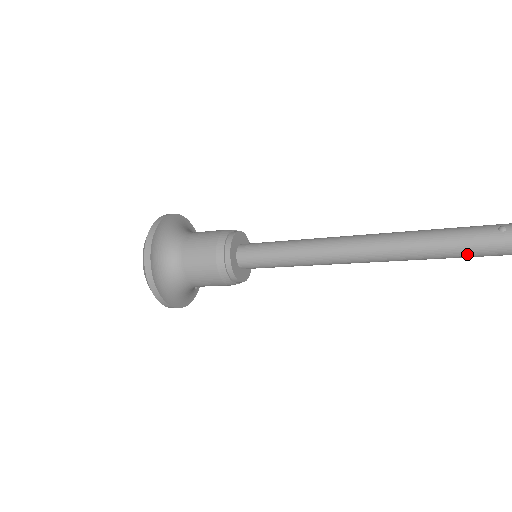
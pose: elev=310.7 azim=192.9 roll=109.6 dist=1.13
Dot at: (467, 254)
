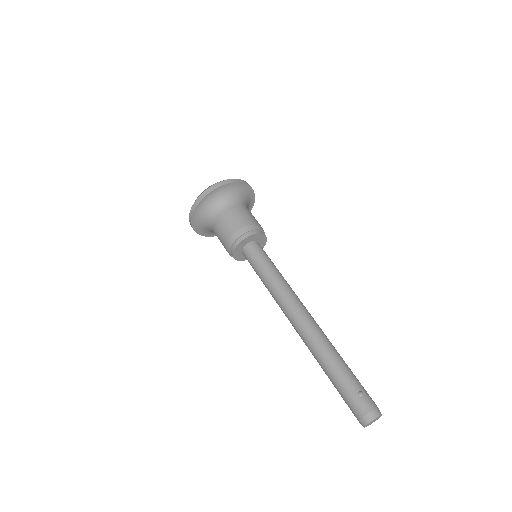
Dot at: (333, 383)
